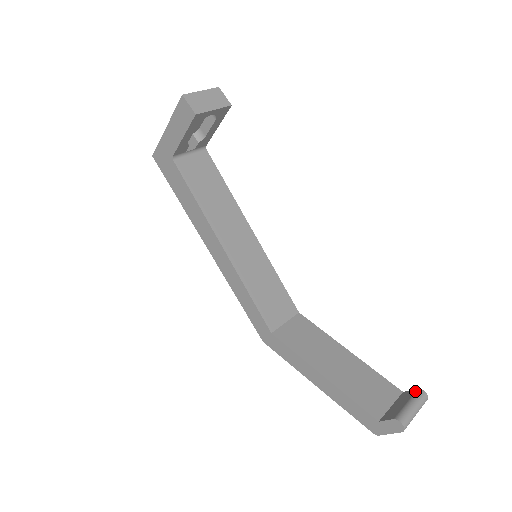
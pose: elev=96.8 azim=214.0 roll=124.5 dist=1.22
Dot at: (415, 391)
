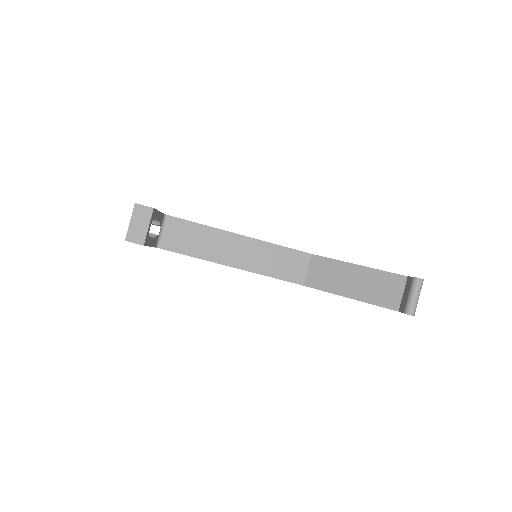
Dot at: (412, 281)
